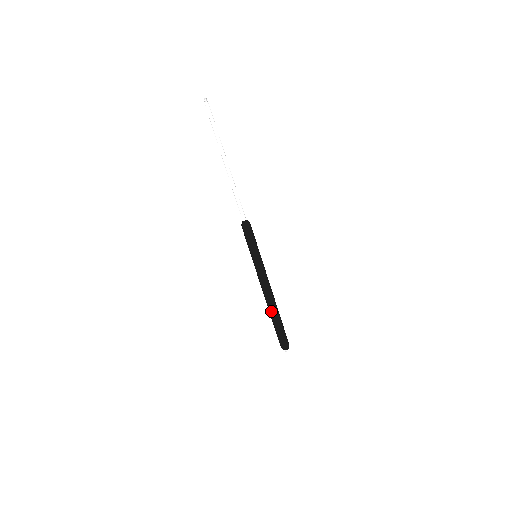
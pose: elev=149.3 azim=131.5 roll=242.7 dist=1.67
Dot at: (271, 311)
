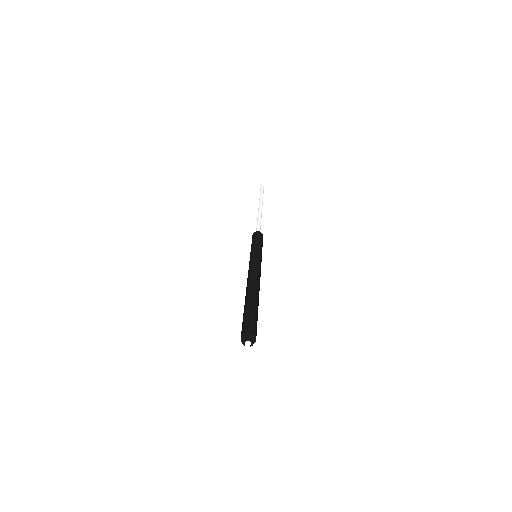
Dot at: (245, 297)
